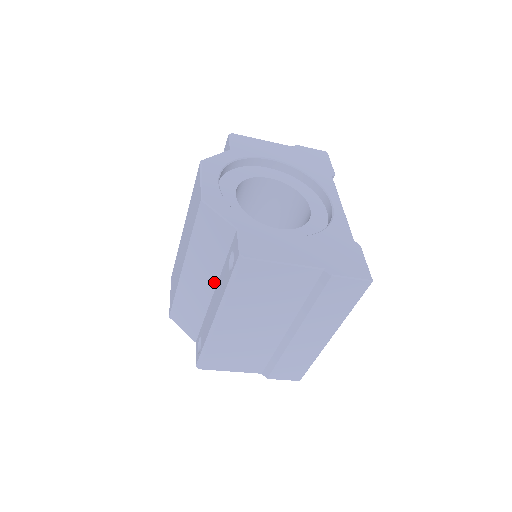
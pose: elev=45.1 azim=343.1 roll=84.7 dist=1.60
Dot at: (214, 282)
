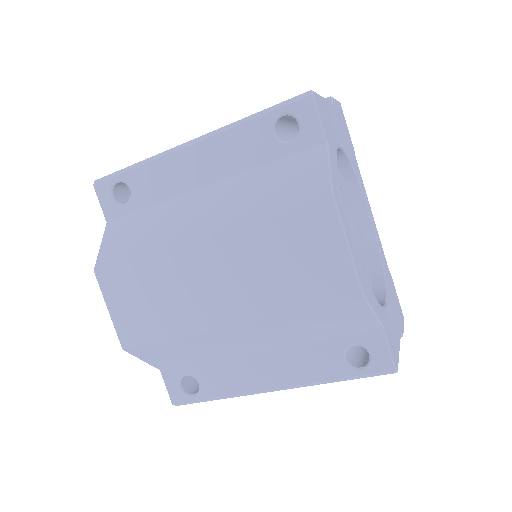
Dot at: (276, 346)
